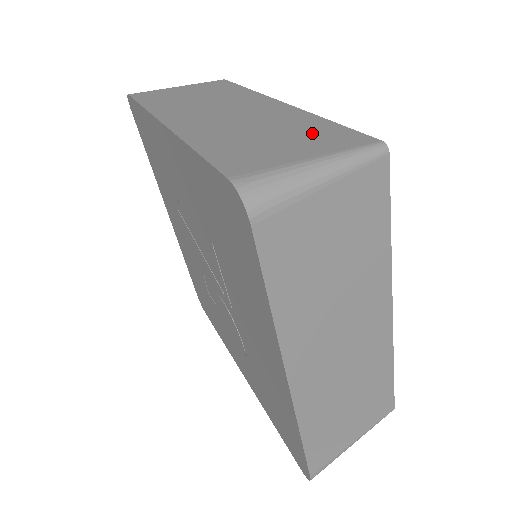
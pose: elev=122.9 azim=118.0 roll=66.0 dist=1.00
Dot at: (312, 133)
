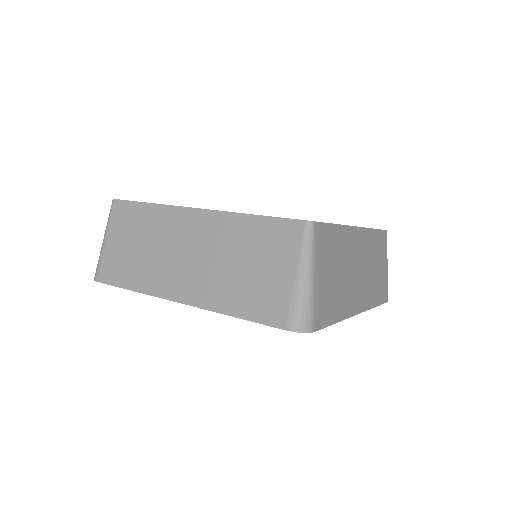
Dot at: (264, 243)
